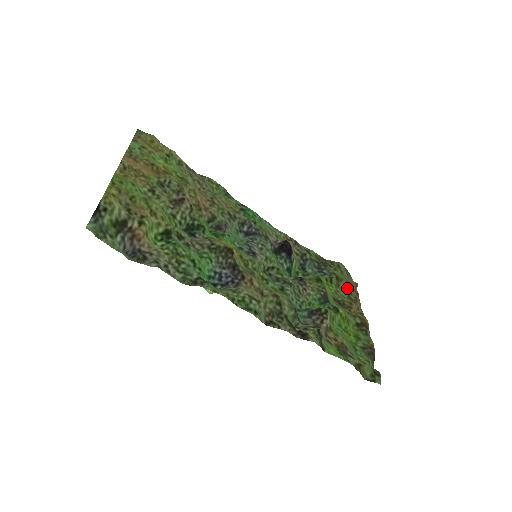
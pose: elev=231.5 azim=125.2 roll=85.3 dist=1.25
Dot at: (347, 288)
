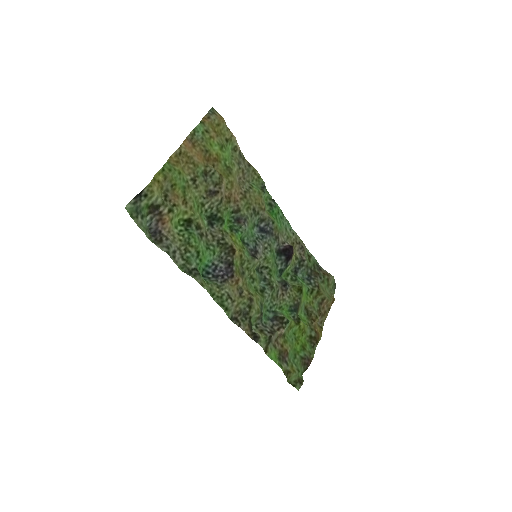
Dot at: (322, 302)
